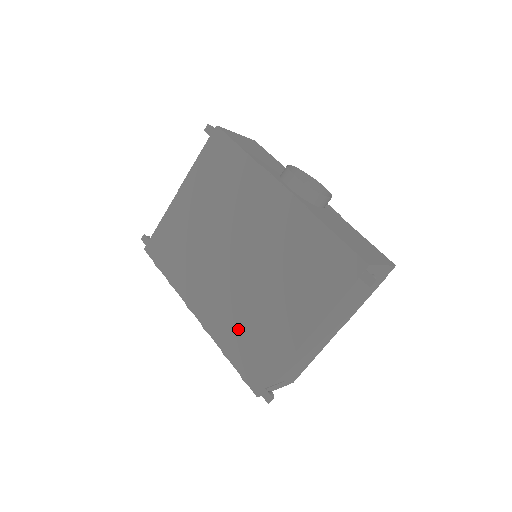
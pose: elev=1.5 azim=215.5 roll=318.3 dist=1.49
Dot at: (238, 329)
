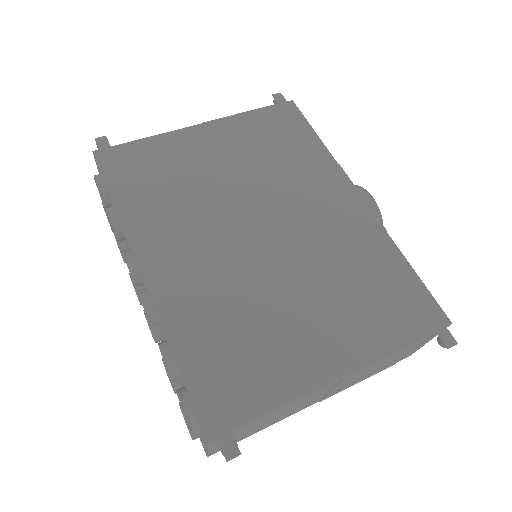
Dot at: (219, 323)
